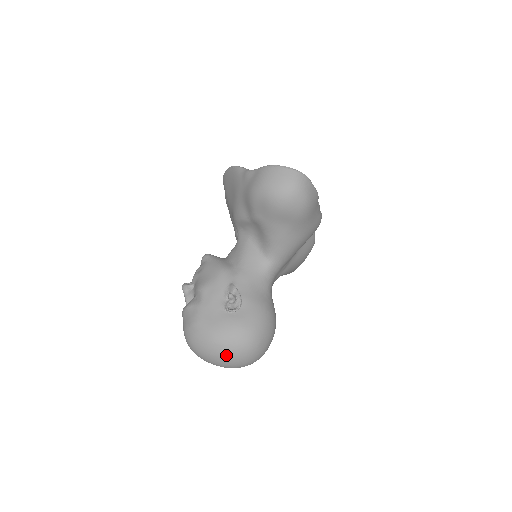
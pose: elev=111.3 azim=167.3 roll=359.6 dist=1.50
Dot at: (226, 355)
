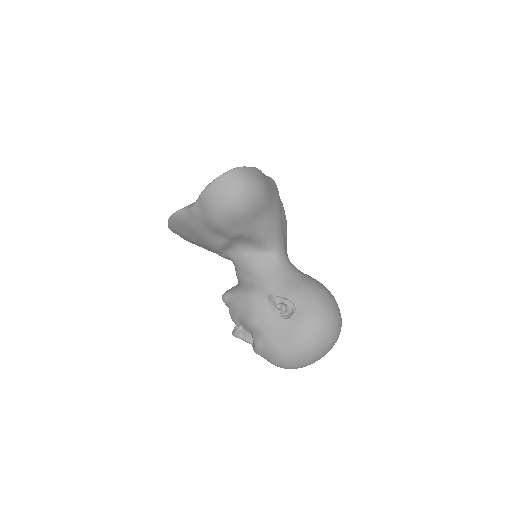
Dot at: (321, 347)
